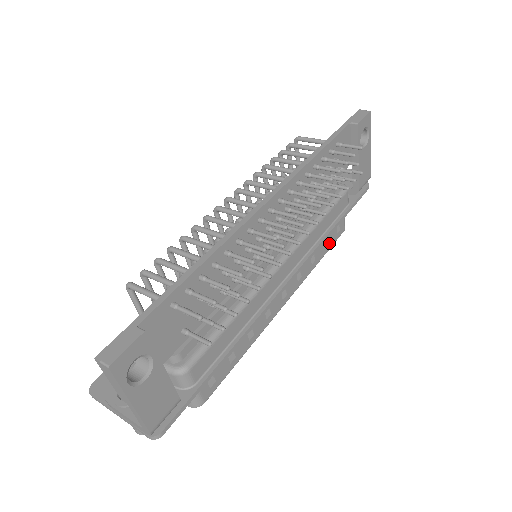
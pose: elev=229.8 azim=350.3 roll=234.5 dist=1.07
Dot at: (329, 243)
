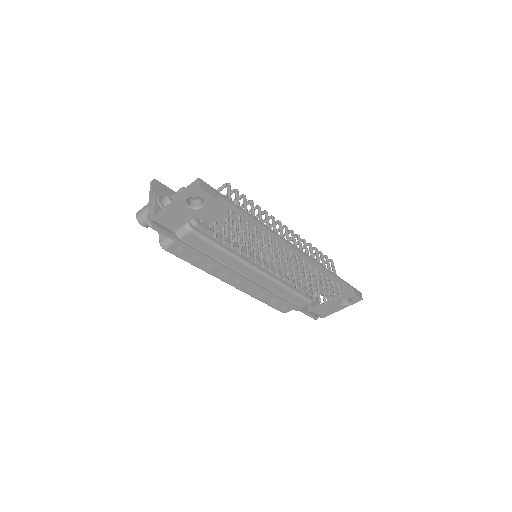
Dot at: (274, 304)
